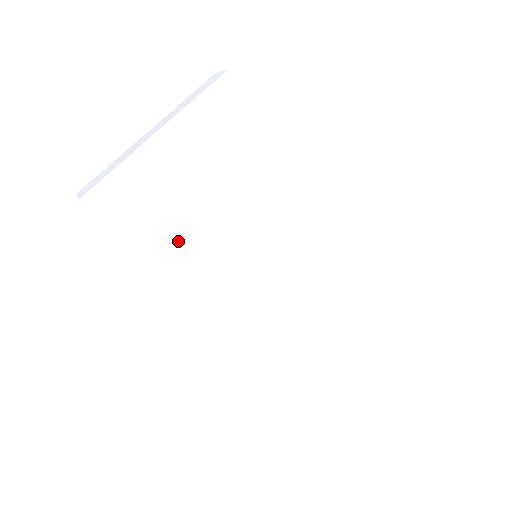
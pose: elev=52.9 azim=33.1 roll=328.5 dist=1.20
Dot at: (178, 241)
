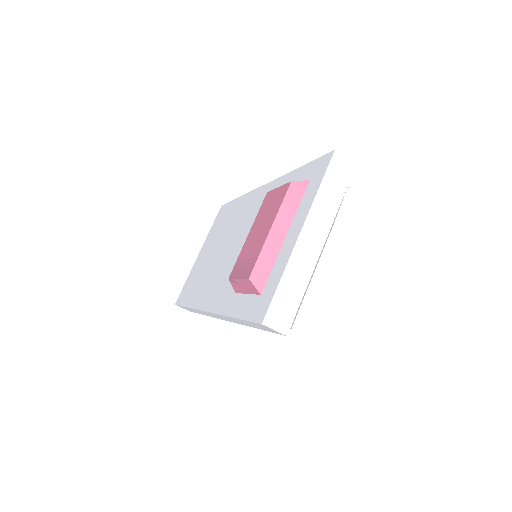
Dot at: occluded
